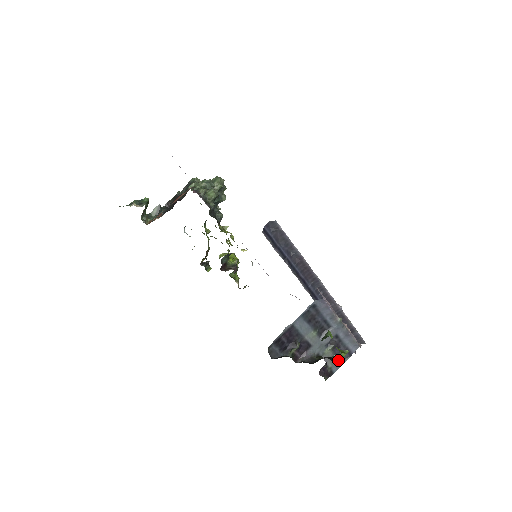
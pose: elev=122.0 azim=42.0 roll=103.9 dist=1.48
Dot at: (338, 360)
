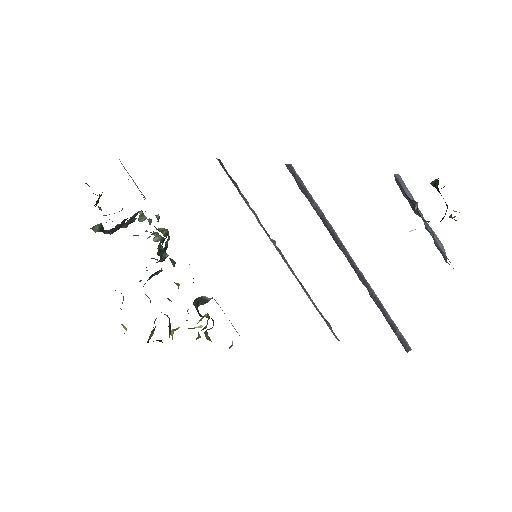
Dot at: (459, 212)
